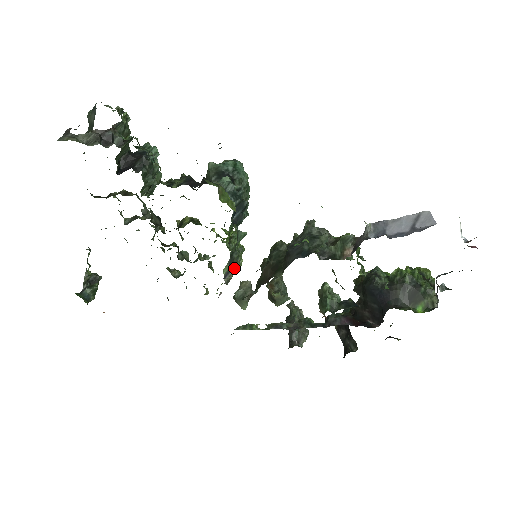
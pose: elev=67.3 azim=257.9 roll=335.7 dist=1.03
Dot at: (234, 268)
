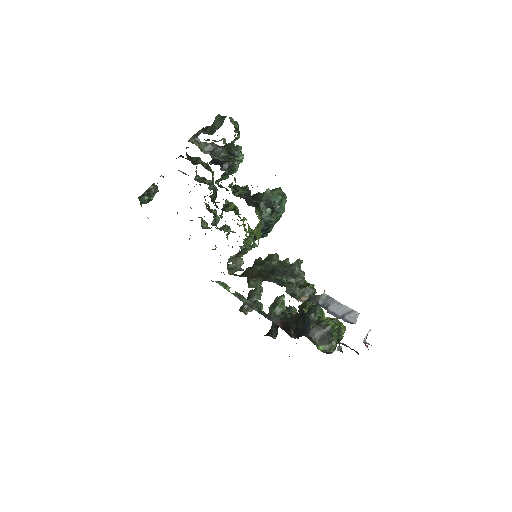
Dot at: (238, 257)
